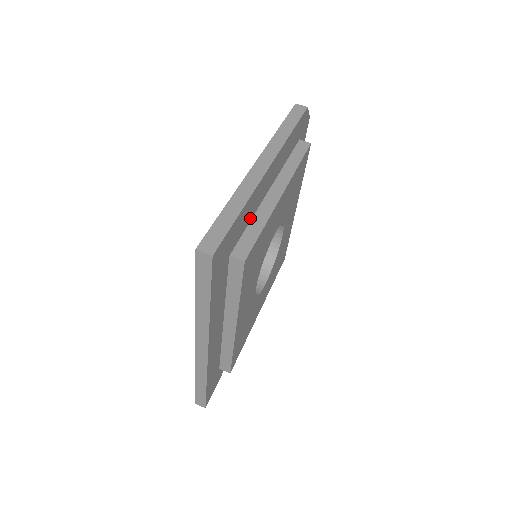
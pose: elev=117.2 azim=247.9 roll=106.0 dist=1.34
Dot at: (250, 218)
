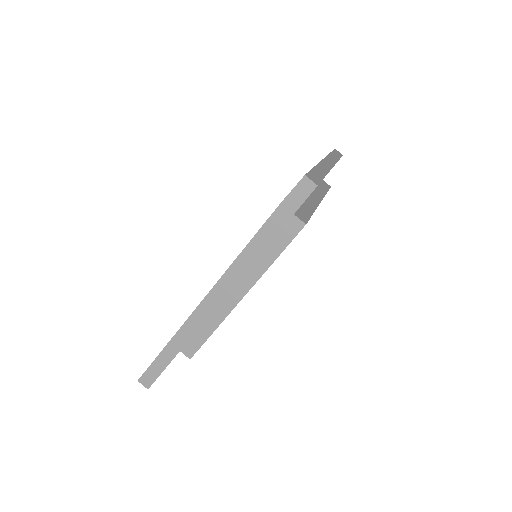
Dot at: (202, 324)
